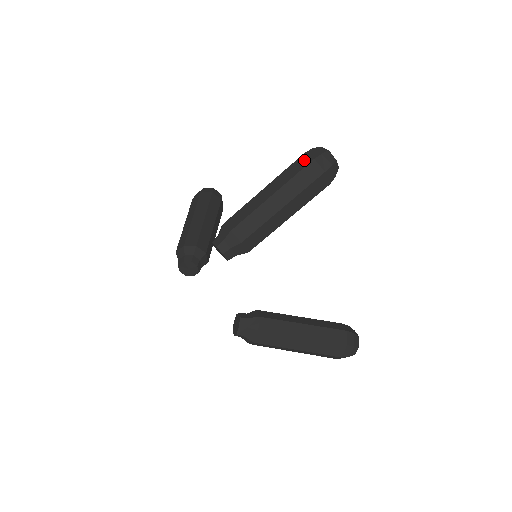
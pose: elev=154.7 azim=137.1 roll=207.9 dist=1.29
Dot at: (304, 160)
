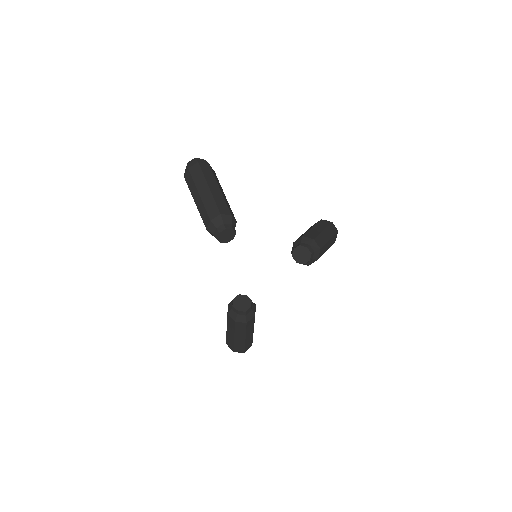
Dot at: (334, 228)
